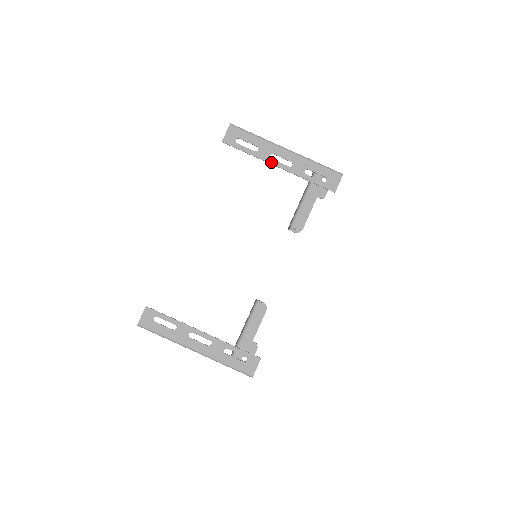
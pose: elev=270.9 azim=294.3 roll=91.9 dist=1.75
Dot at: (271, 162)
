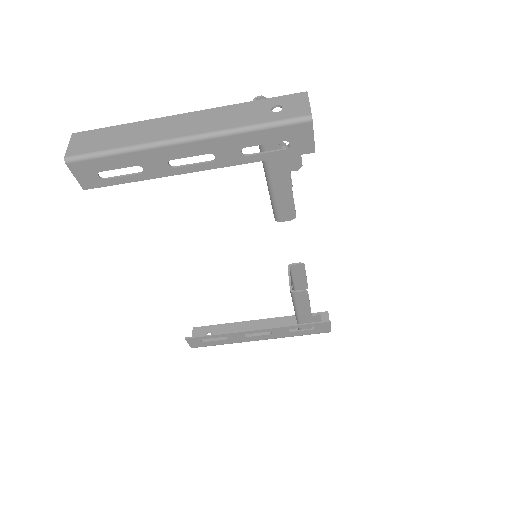
Dot at: (178, 172)
